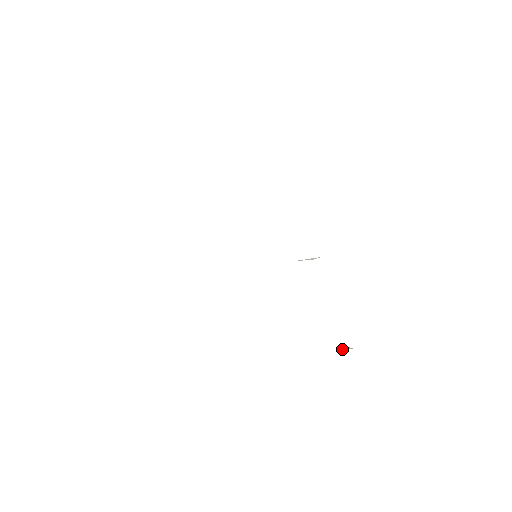
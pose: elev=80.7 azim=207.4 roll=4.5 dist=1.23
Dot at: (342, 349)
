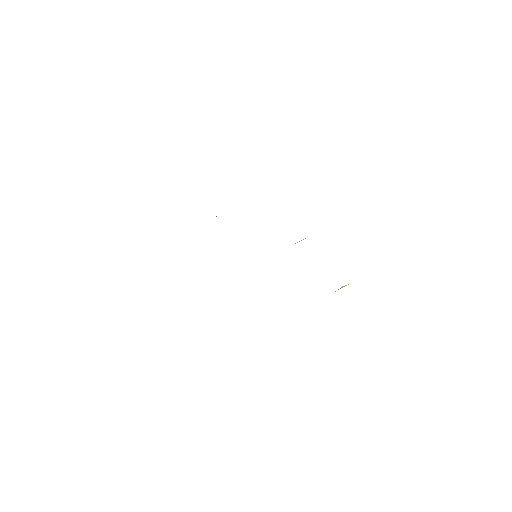
Dot at: occluded
